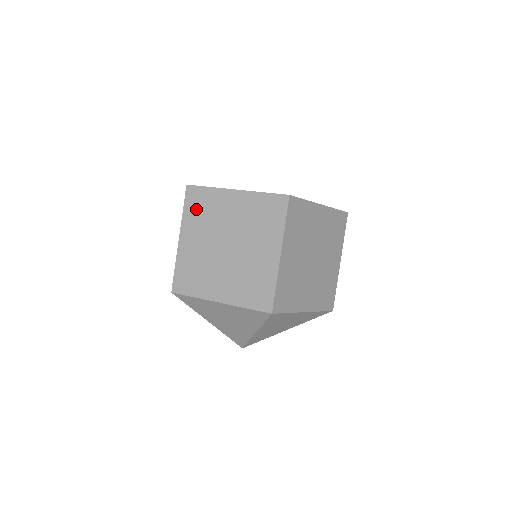
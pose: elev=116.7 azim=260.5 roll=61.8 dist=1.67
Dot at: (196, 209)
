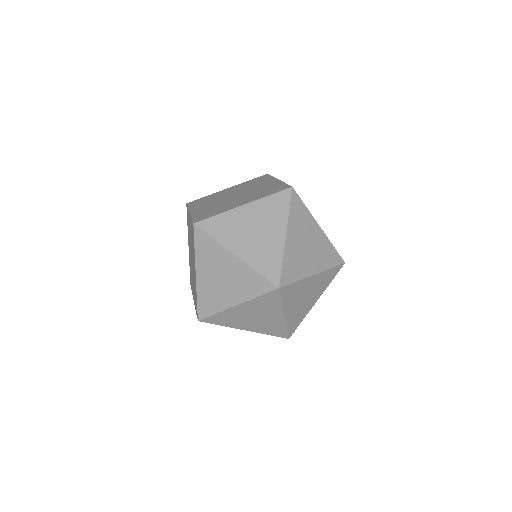
Dot at: (199, 203)
